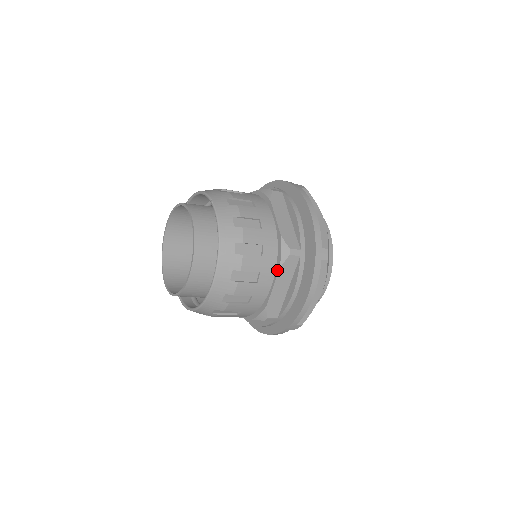
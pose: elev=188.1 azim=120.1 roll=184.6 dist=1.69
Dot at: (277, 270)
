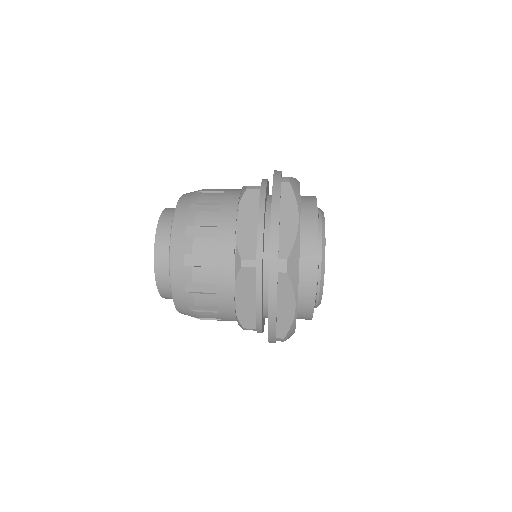
Dot at: (235, 281)
